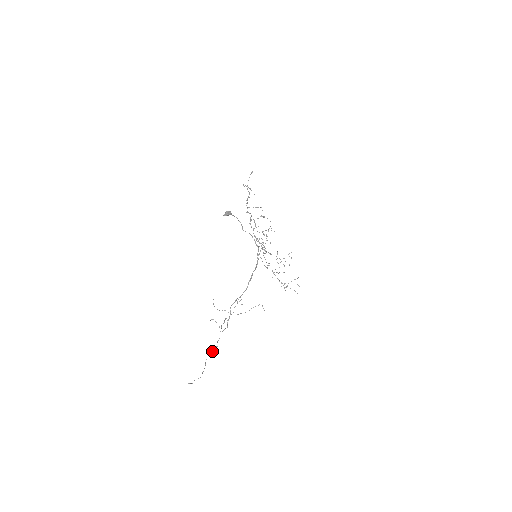
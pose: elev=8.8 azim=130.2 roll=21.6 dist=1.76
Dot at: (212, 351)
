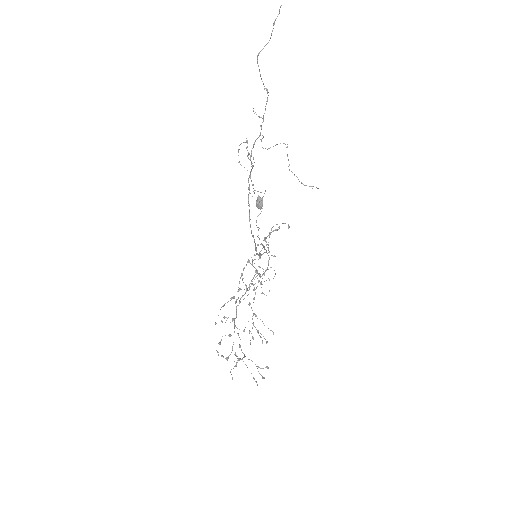
Dot at: occluded
